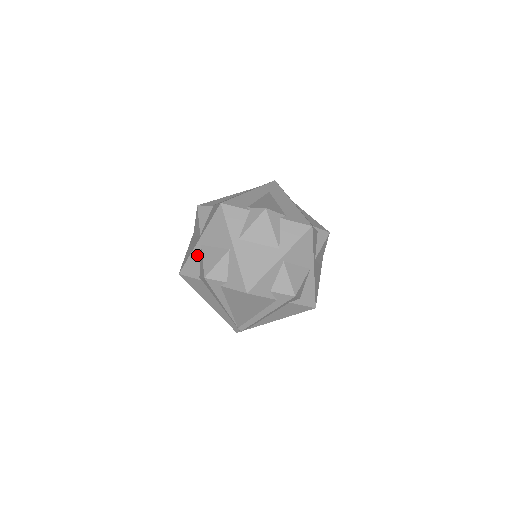
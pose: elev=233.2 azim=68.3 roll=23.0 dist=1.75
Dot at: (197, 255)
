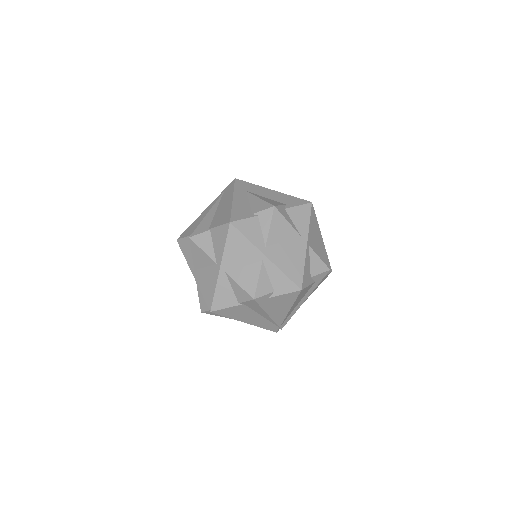
Dot at: (225, 284)
